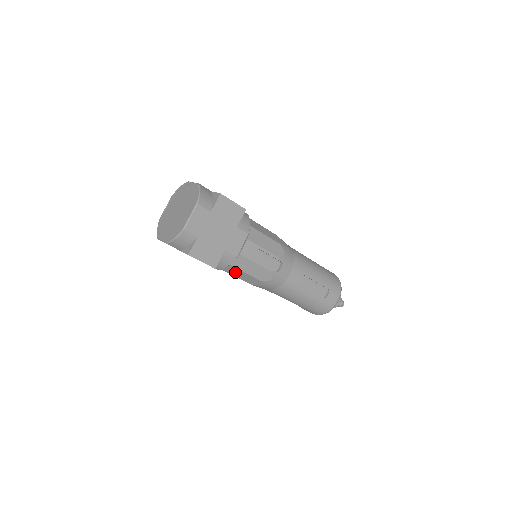
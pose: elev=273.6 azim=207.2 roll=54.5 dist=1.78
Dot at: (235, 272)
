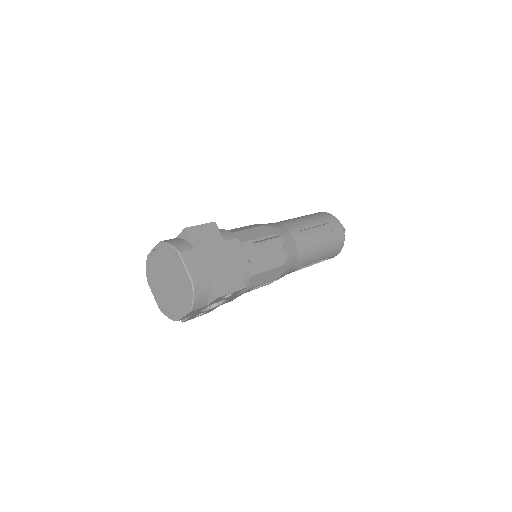
Dot at: (259, 280)
